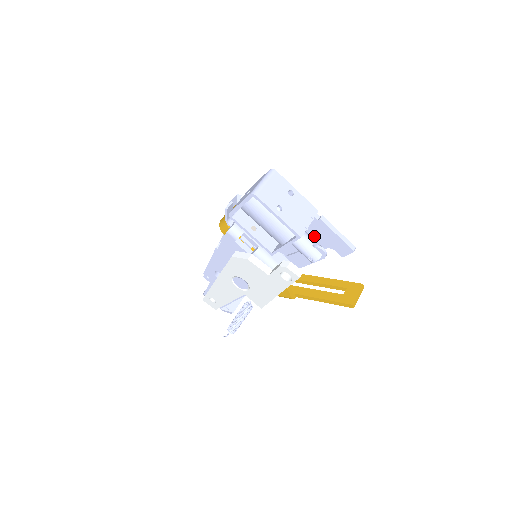
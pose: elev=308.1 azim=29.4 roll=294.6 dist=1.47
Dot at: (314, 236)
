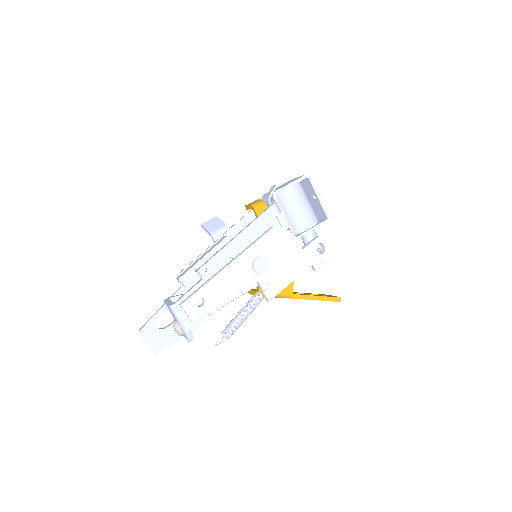
Dot at: occluded
